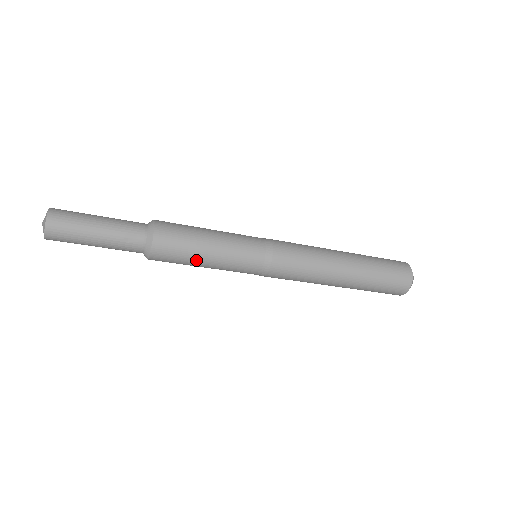
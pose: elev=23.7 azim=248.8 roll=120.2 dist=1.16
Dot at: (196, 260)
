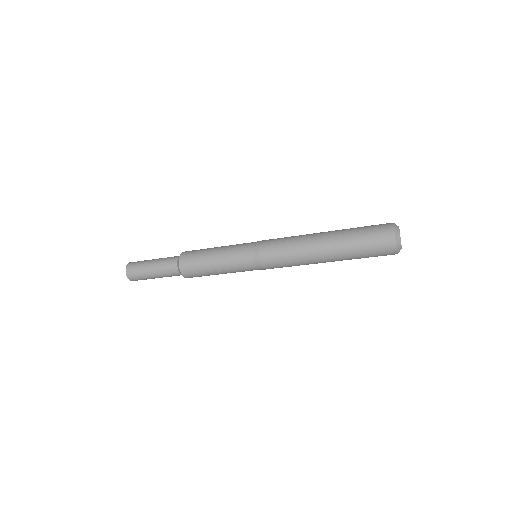
Dot at: (212, 273)
